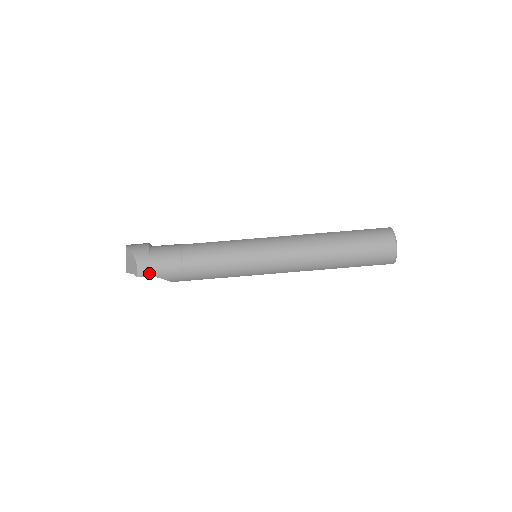
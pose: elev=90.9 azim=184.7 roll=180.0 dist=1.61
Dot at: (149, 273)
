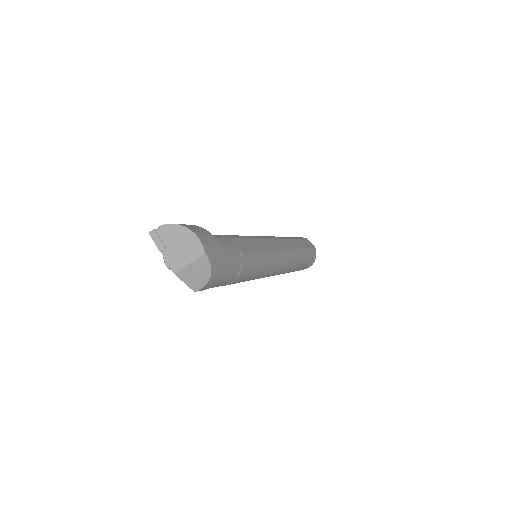
Dot at: (205, 289)
